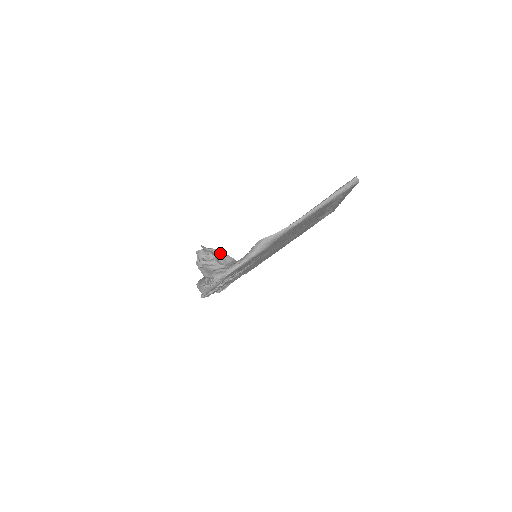
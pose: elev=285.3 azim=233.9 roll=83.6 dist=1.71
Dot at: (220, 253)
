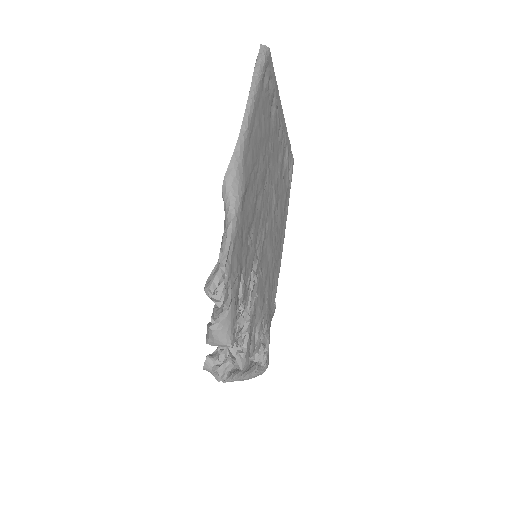
Dot at: occluded
